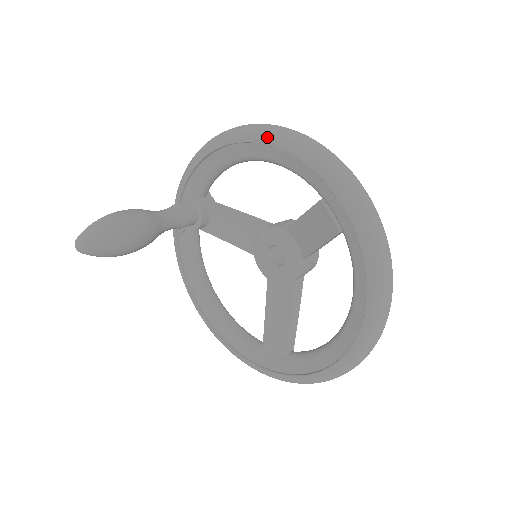
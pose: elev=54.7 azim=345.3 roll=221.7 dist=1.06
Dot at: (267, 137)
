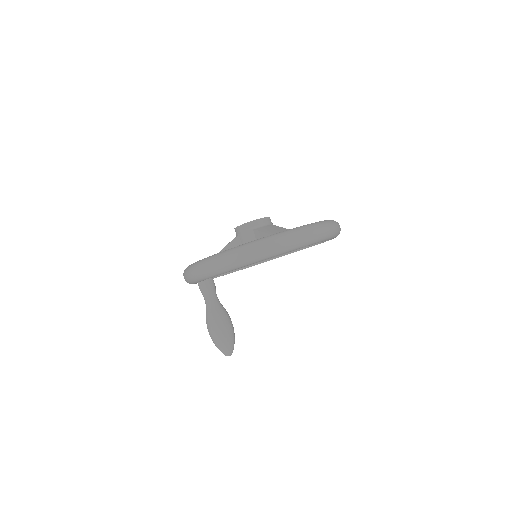
Dot at: (243, 266)
